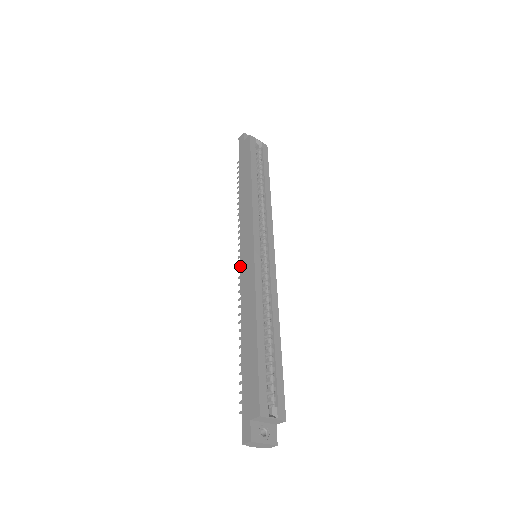
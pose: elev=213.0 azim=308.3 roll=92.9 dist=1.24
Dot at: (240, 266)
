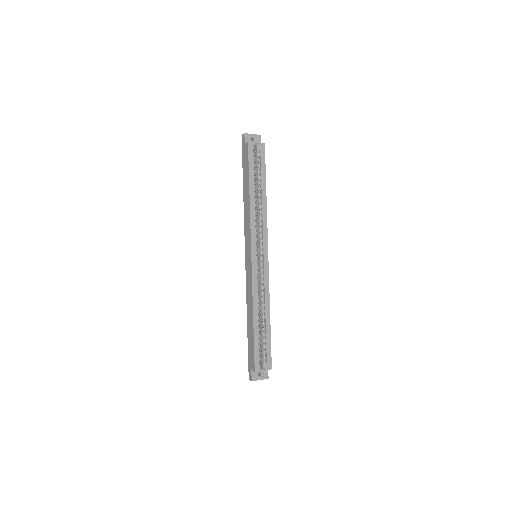
Dot at: (245, 265)
